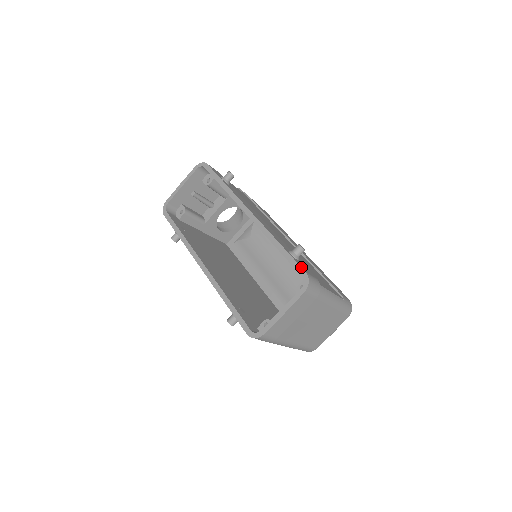
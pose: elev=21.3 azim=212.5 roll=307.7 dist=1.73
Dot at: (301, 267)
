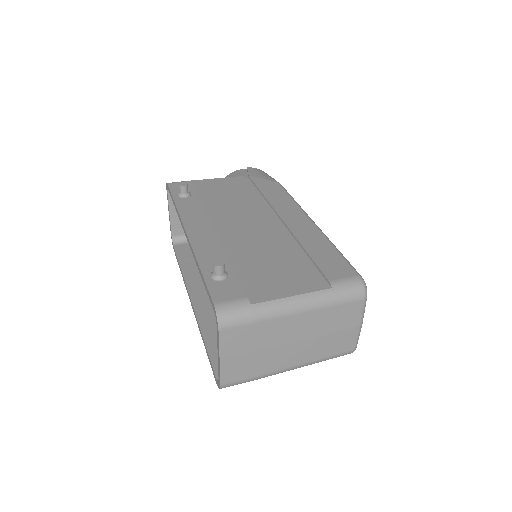
Dot at: (210, 297)
